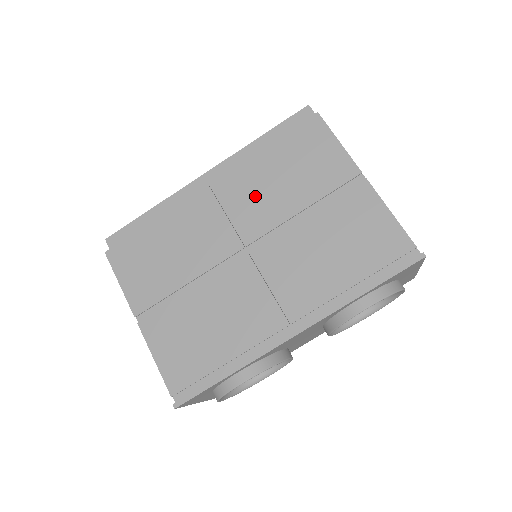
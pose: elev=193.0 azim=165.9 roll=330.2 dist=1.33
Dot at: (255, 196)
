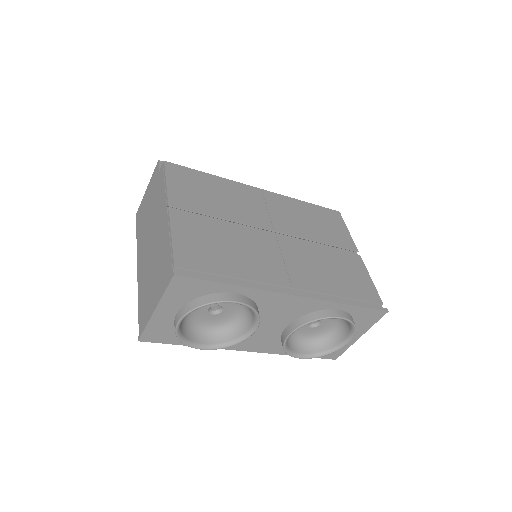
Dot at: (290, 215)
